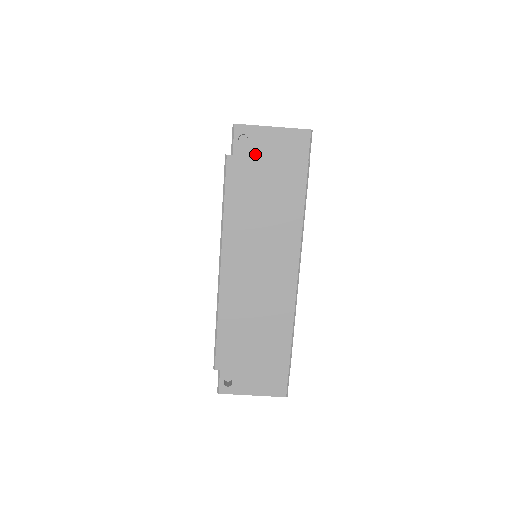
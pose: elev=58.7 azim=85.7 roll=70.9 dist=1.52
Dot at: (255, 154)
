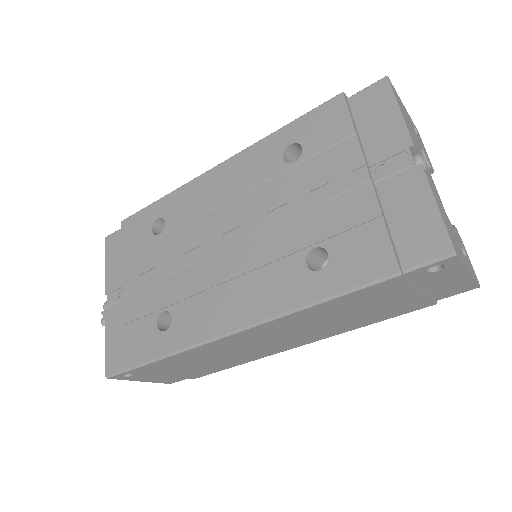
Dot at: (419, 281)
